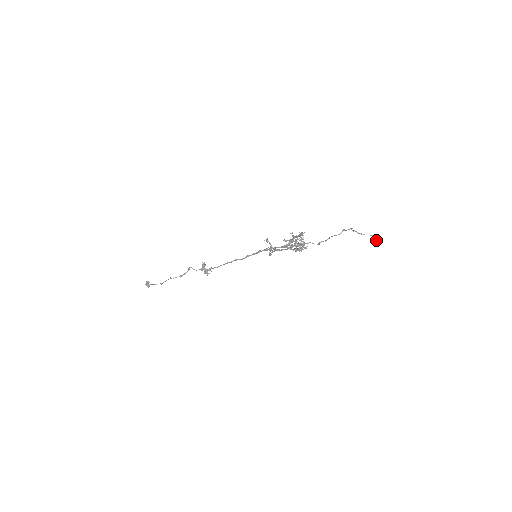
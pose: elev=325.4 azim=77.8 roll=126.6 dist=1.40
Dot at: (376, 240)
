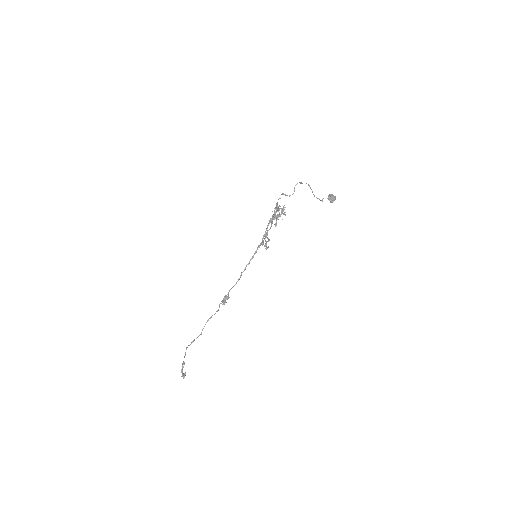
Dot at: (329, 194)
